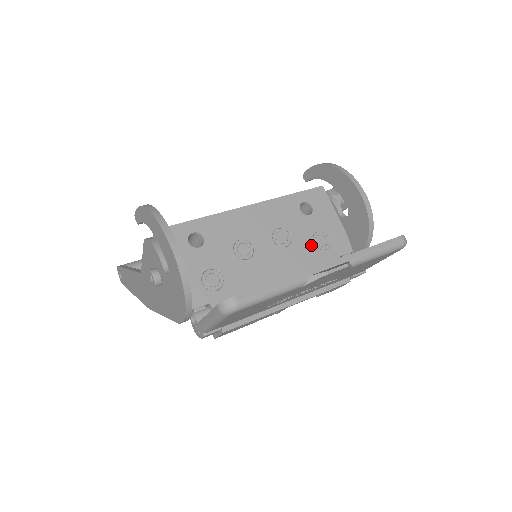
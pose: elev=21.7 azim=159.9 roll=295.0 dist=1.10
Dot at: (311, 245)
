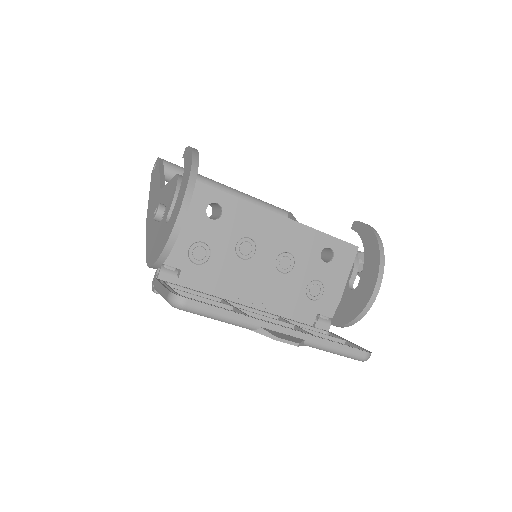
Dot at: (303, 287)
